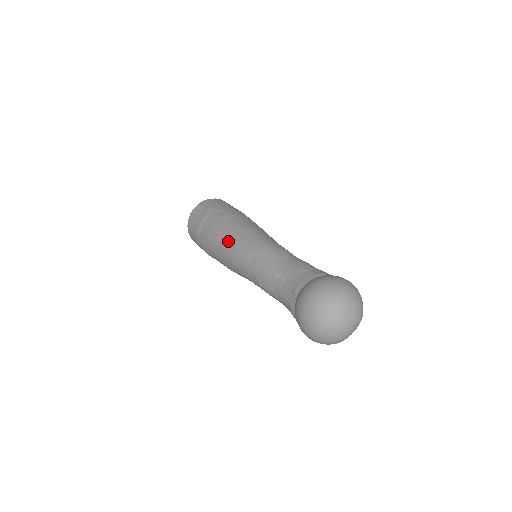
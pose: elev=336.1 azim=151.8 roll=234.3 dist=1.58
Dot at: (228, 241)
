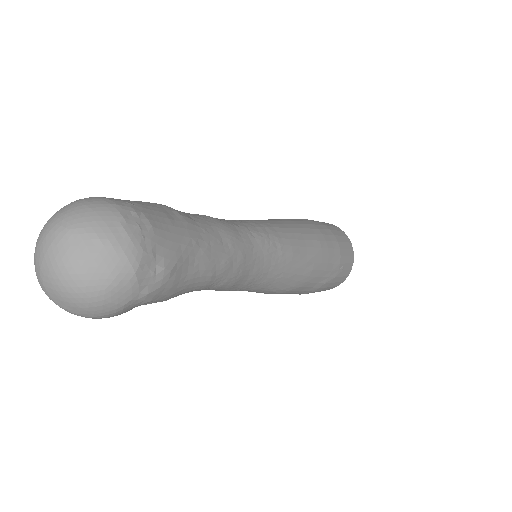
Dot at: occluded
